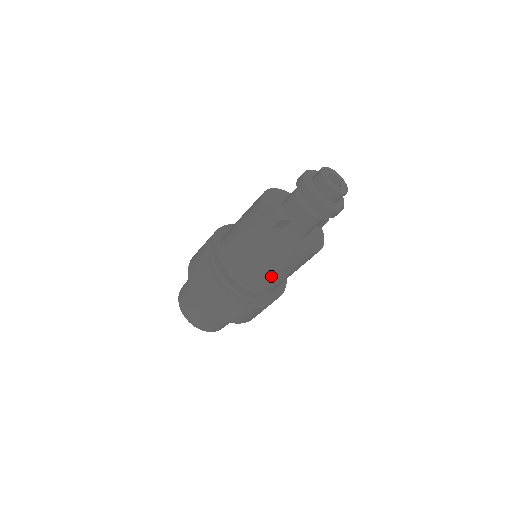
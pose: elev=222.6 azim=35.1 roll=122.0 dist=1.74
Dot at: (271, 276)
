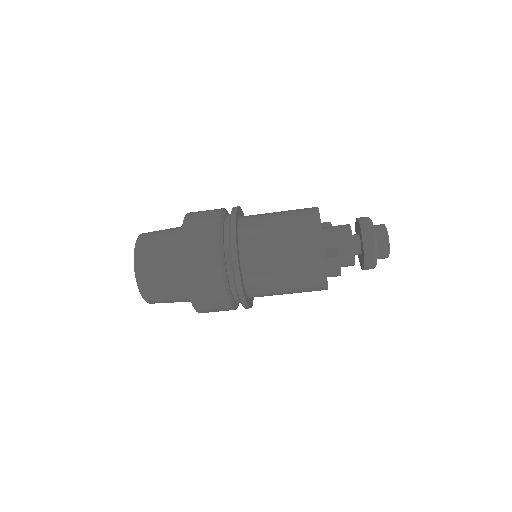
Dot at: occluded
